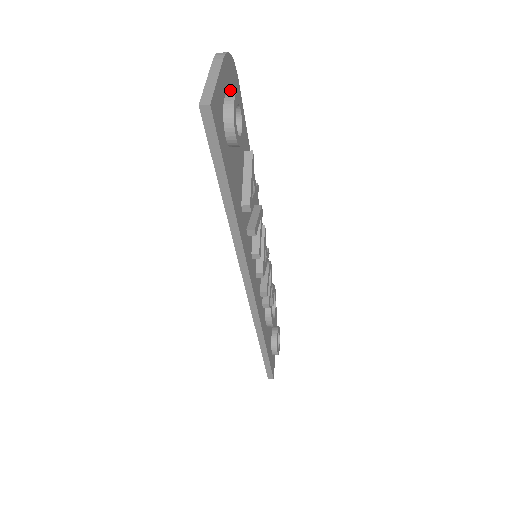
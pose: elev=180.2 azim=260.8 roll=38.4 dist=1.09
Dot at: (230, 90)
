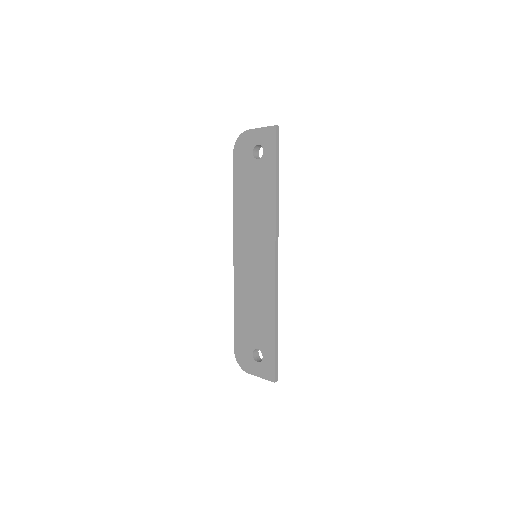
Dot at: occluded
